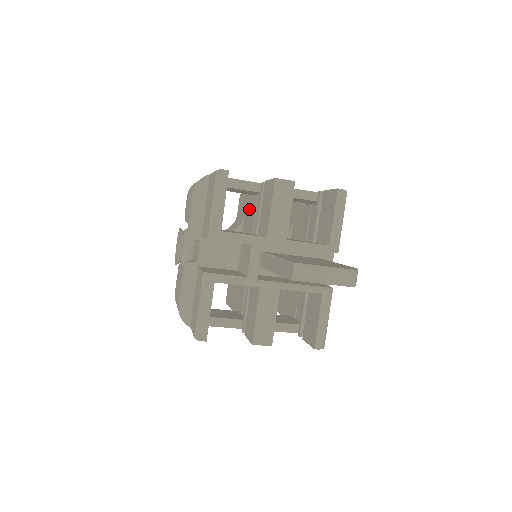
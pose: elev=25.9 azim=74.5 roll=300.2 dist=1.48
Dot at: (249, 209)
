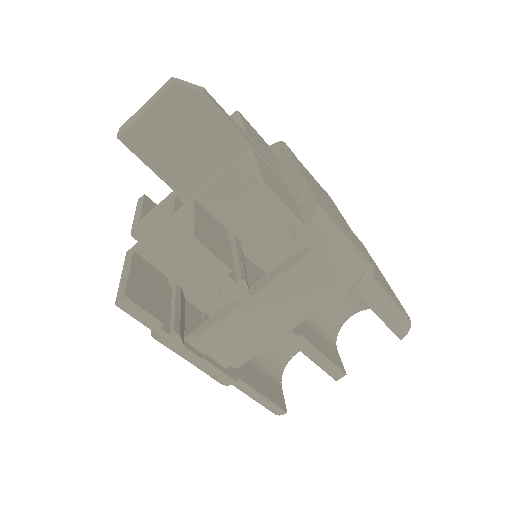
Dot at: occluded
